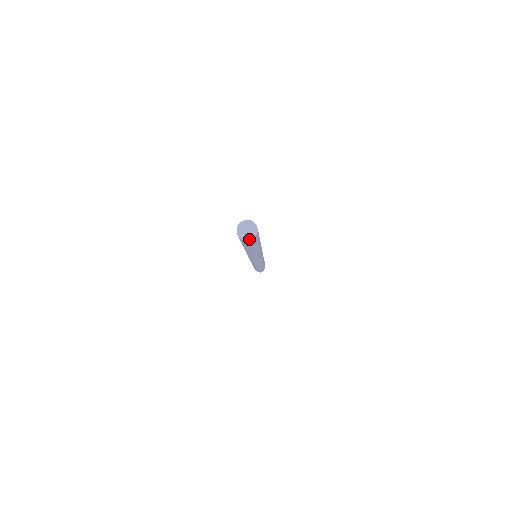
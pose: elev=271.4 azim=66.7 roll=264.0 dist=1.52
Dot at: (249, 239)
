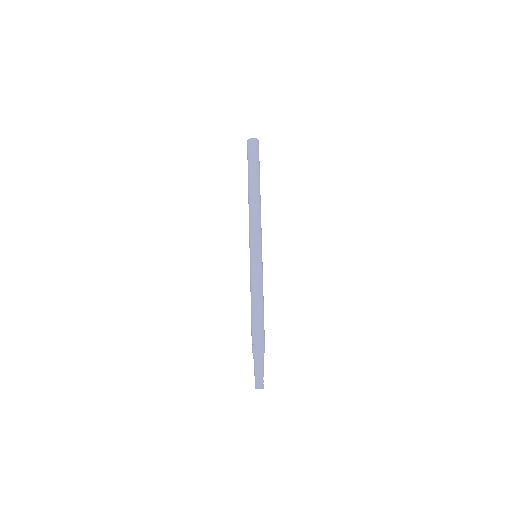
Dot at: (252, 138)
